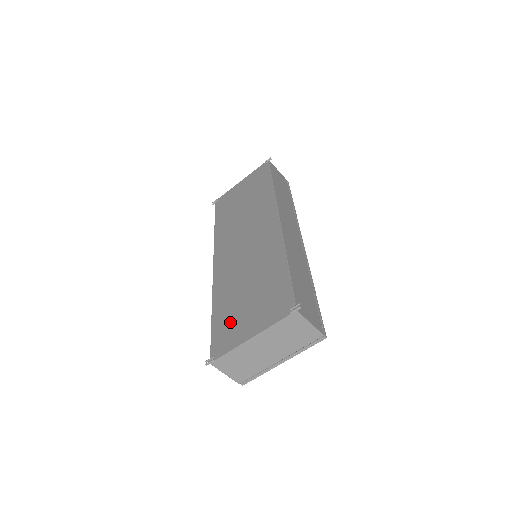
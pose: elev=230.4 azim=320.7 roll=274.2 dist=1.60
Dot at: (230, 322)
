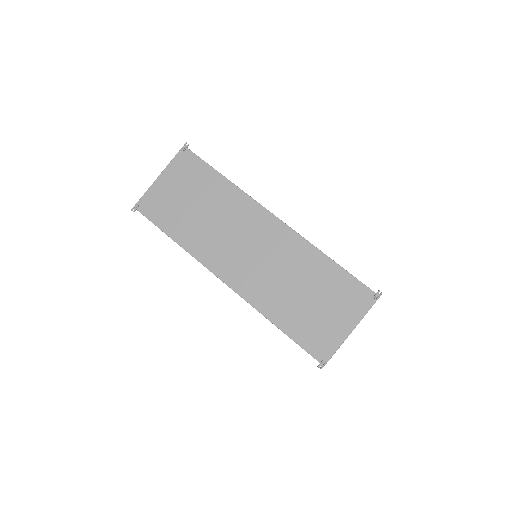
Dot at: (313, 328)
